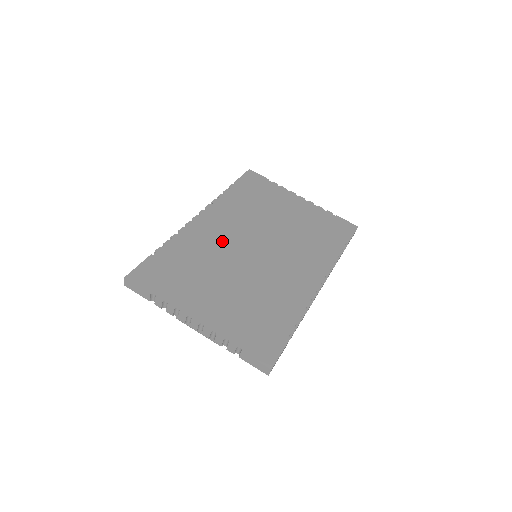
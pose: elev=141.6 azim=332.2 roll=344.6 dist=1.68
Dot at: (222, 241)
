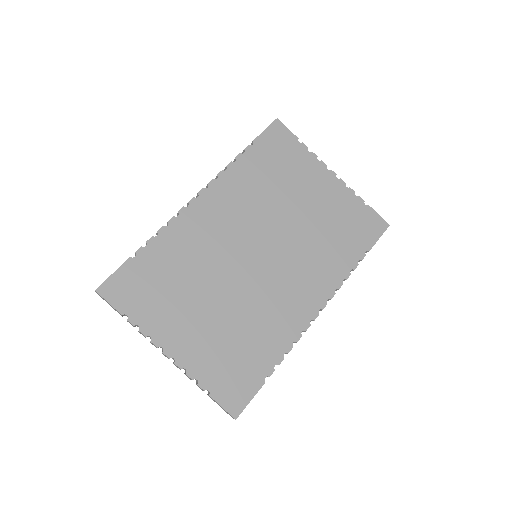
Dot at: (217, 241)
